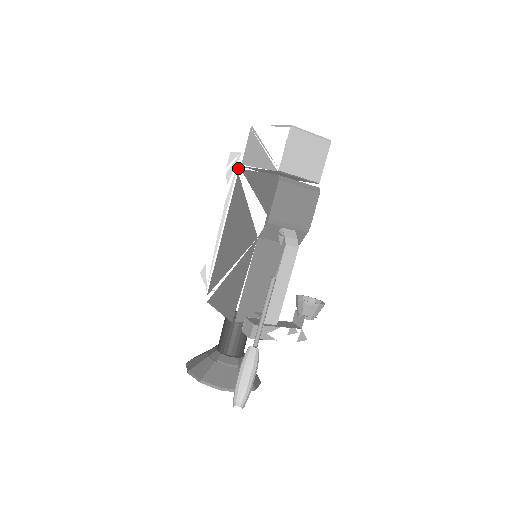
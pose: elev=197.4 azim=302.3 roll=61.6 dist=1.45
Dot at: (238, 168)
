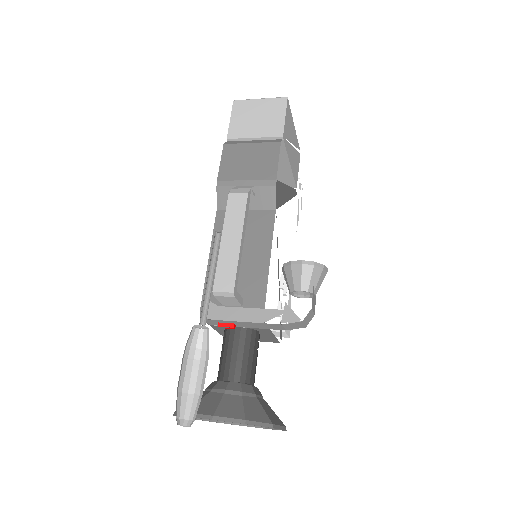
Dot at: occluded
